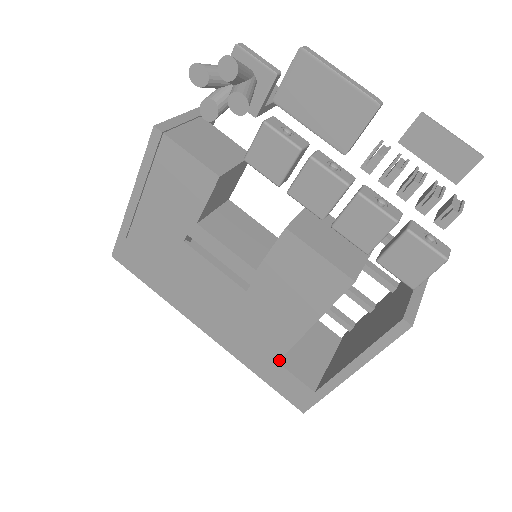
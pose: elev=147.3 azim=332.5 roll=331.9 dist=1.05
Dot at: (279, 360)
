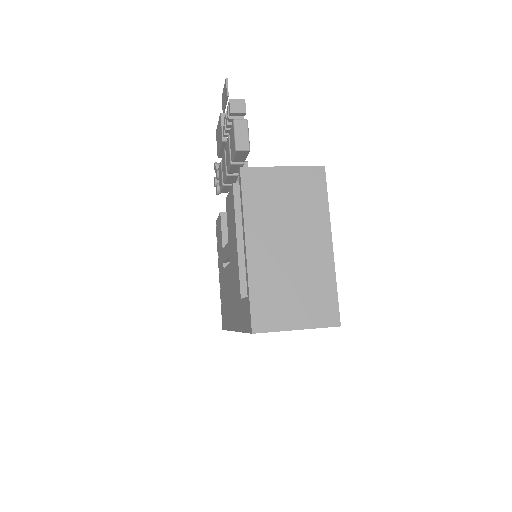
Dot at: occluded
